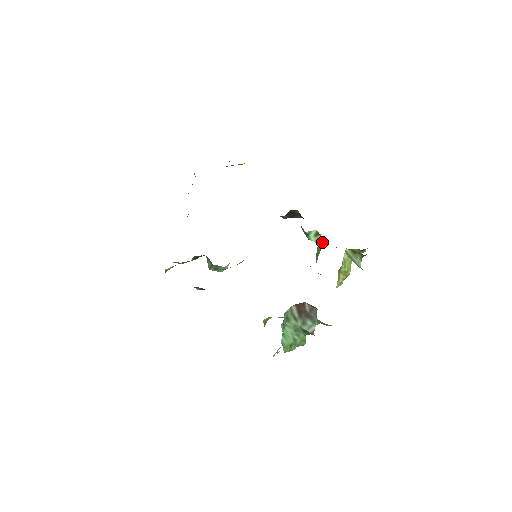
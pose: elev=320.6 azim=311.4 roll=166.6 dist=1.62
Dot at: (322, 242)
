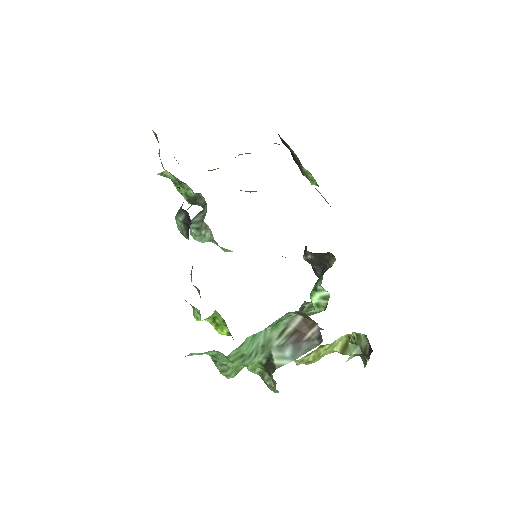
Dot at: (320, 310)
